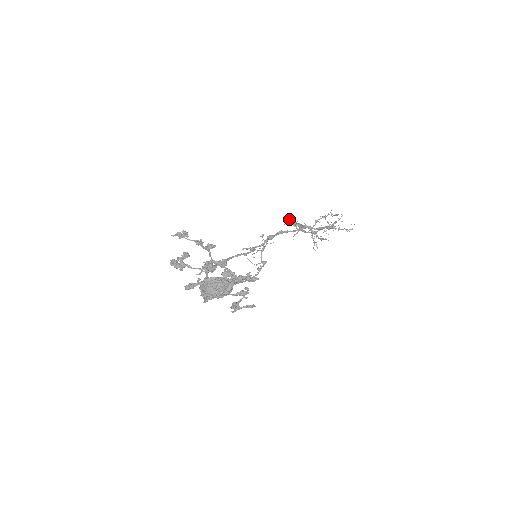
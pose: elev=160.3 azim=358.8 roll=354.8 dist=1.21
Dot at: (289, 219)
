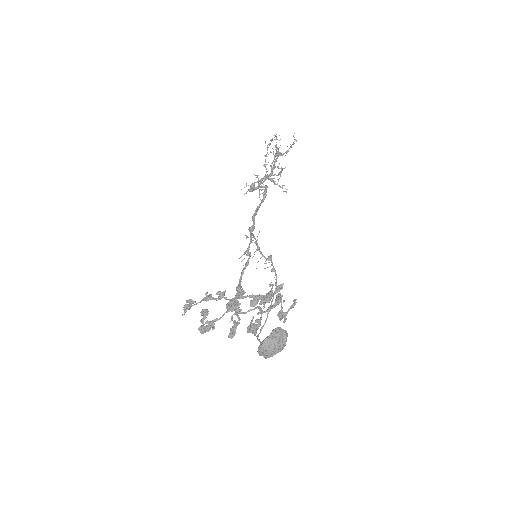
Dot at: occluded
